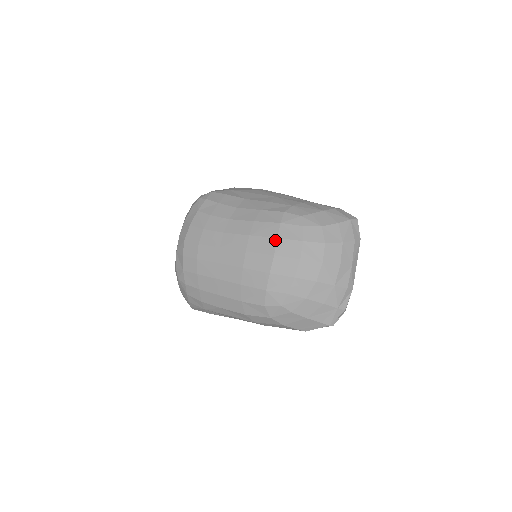
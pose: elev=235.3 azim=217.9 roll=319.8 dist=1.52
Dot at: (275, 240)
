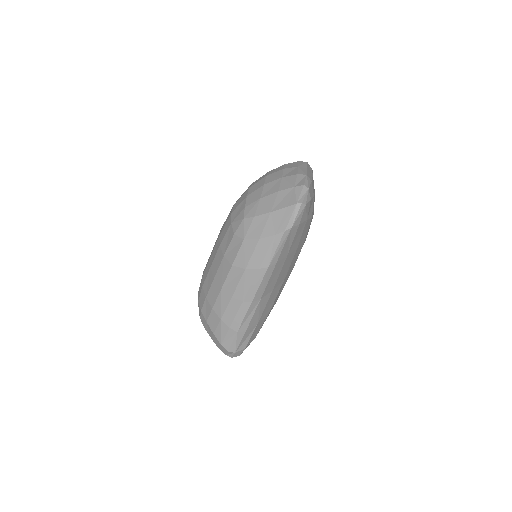
Dot at: occluded
